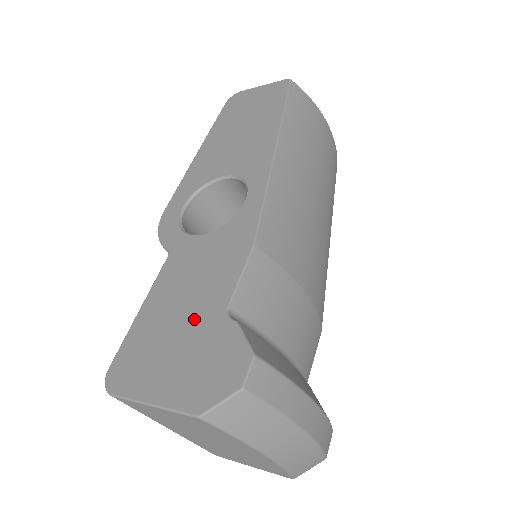
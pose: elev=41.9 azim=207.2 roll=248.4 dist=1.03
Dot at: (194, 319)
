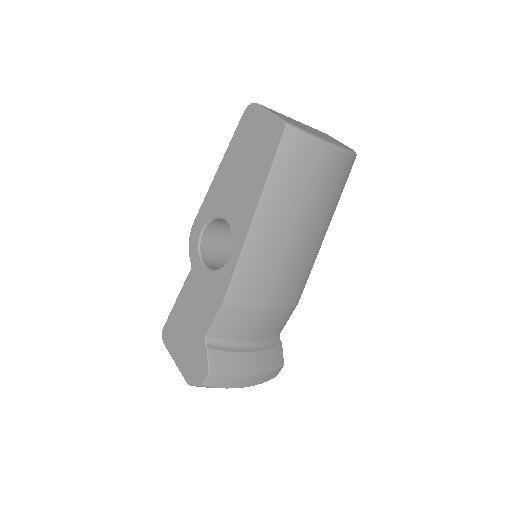
Dot at: (194, 330)
